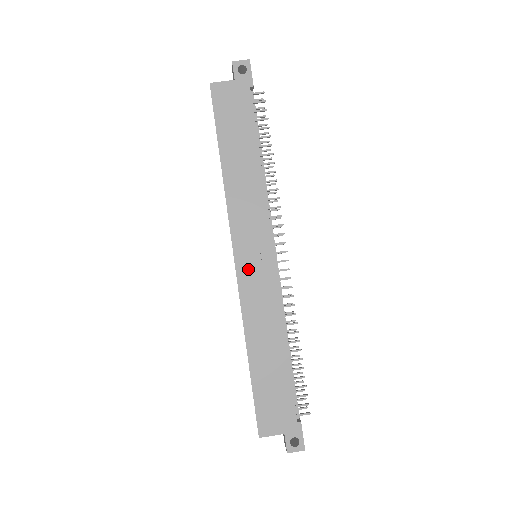
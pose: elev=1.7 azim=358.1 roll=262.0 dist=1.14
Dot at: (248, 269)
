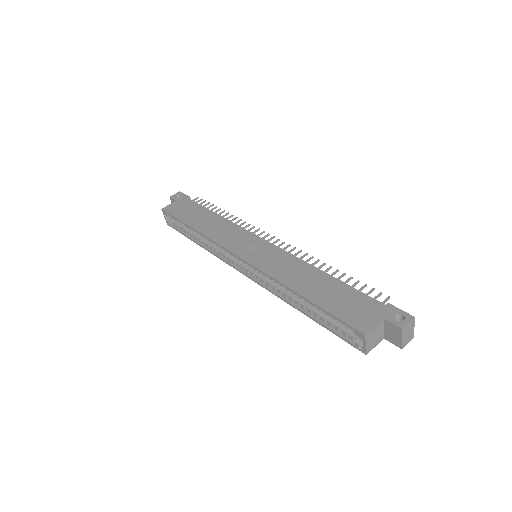
Dot at: (254, 256)
